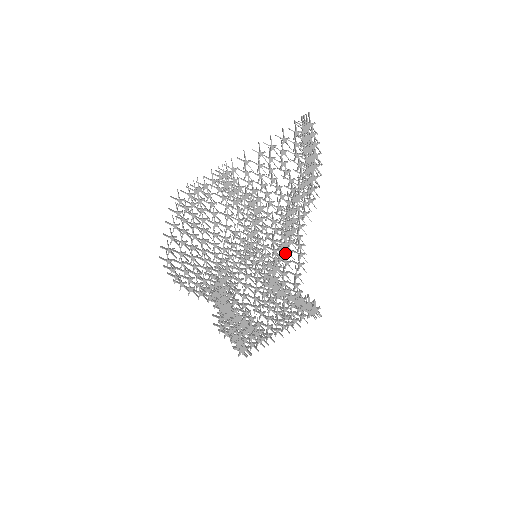
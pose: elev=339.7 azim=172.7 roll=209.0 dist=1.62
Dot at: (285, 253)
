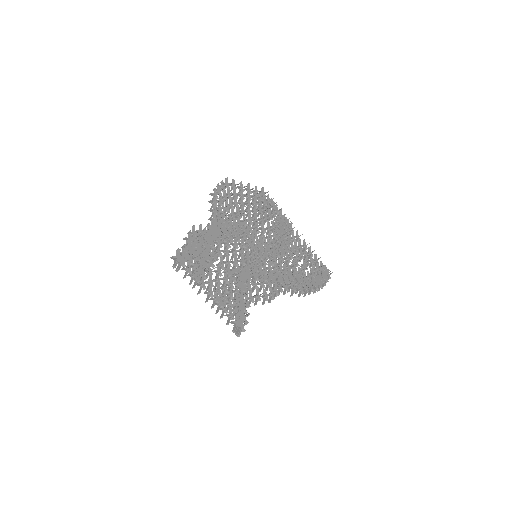
Dot at: (268, 280)
